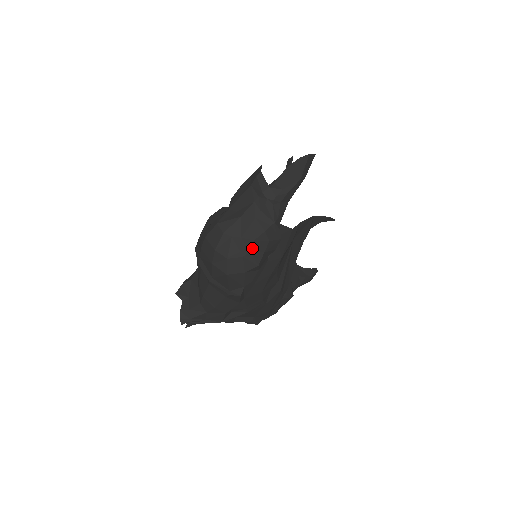
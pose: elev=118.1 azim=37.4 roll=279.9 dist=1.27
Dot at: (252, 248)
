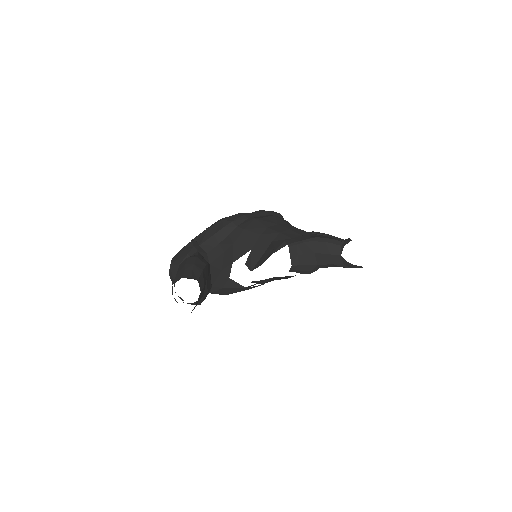
Dot at: occluded
